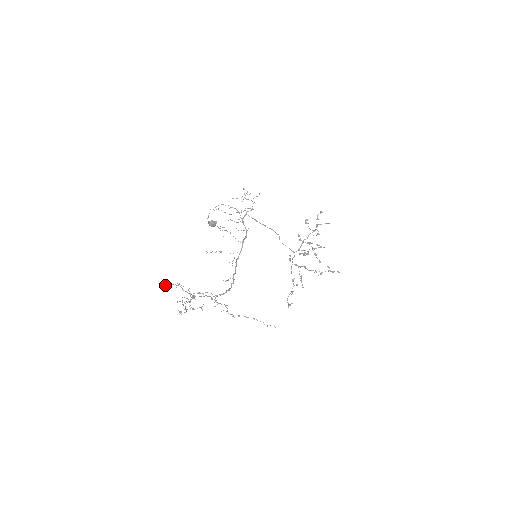
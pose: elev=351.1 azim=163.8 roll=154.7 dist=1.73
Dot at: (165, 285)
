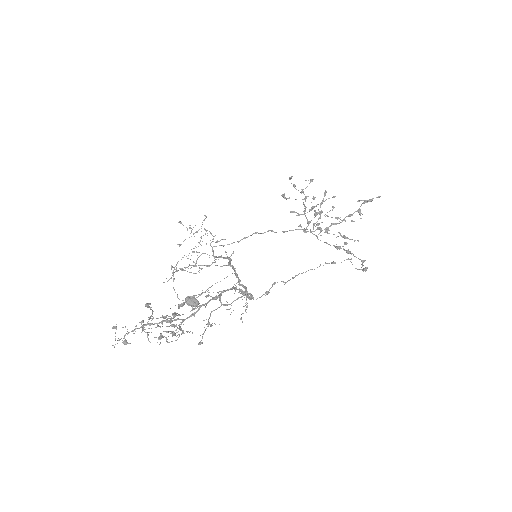
Dot at: (118, 338)
